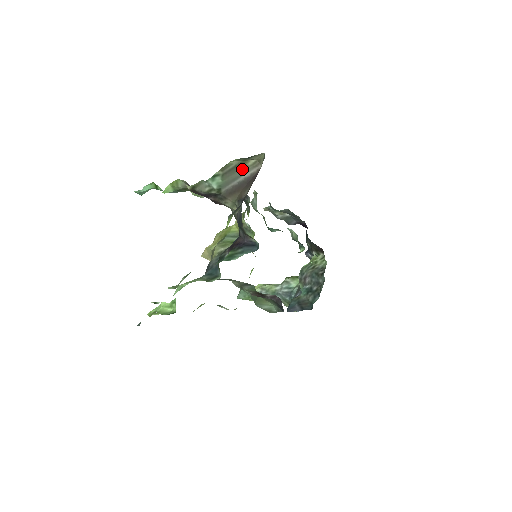
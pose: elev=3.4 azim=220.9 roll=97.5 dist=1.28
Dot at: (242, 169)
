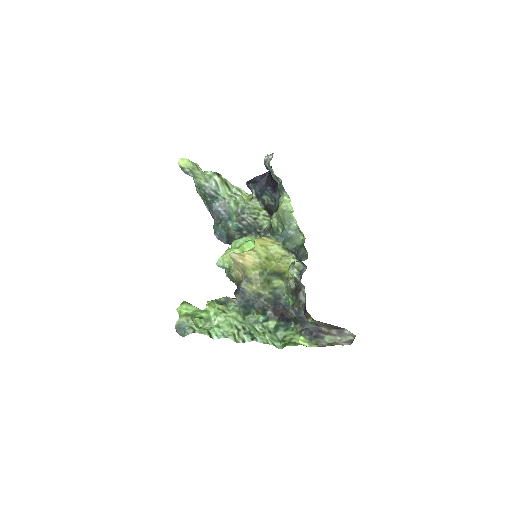
Dot at: occluded
